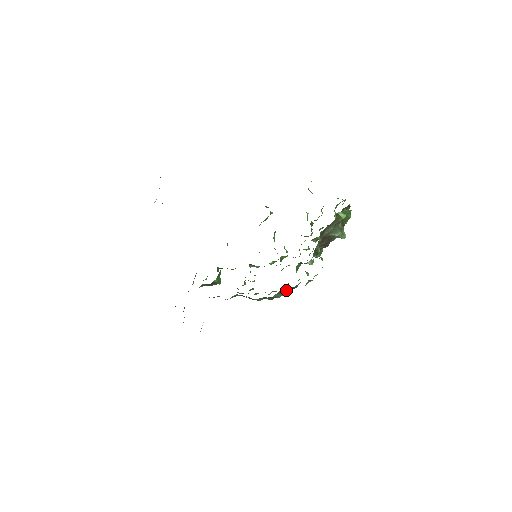
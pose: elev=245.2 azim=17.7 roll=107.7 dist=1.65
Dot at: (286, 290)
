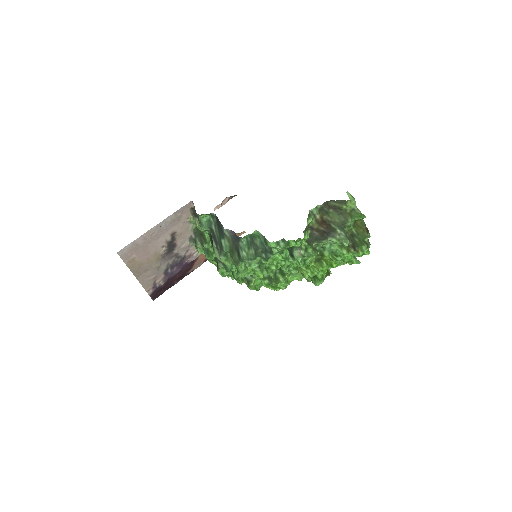
Dot at: (256, 247)
